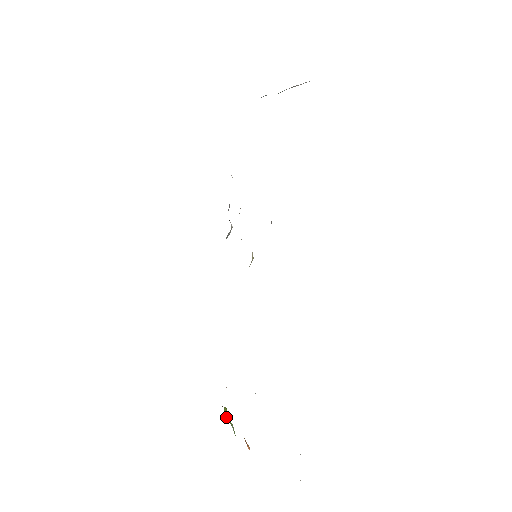
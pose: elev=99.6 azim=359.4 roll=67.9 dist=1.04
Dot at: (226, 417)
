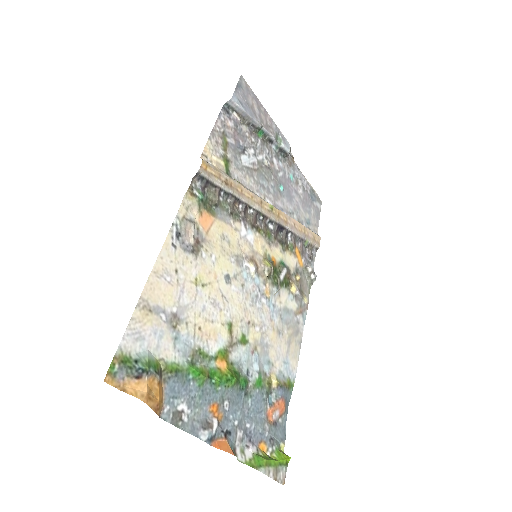
Dot at: (273, 458)
